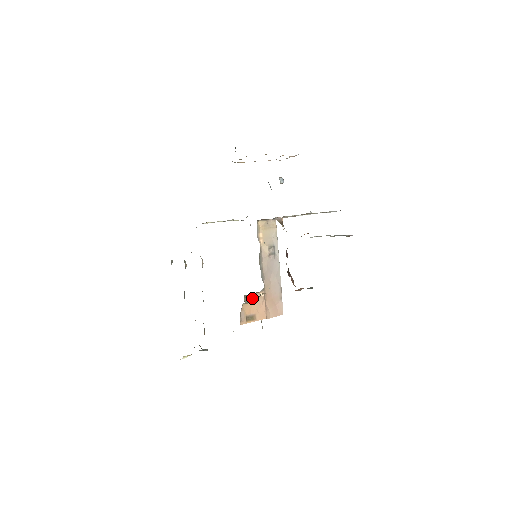
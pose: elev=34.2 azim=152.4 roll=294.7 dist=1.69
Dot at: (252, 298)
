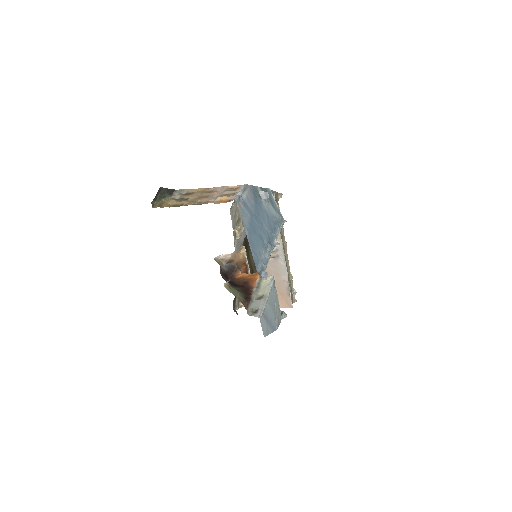
Dot at: occluded
